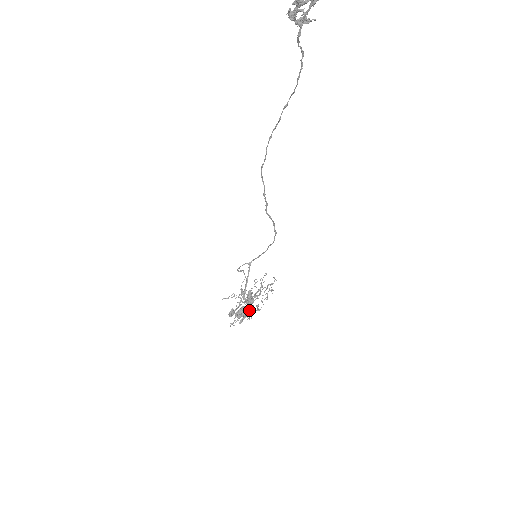
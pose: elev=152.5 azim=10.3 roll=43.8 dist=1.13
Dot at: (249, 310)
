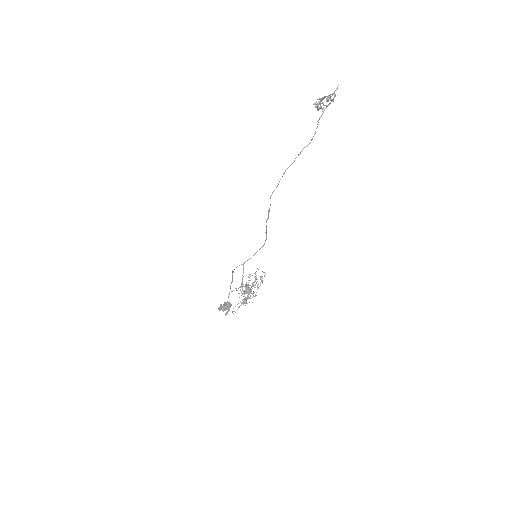
Dot at: (249, 297)
